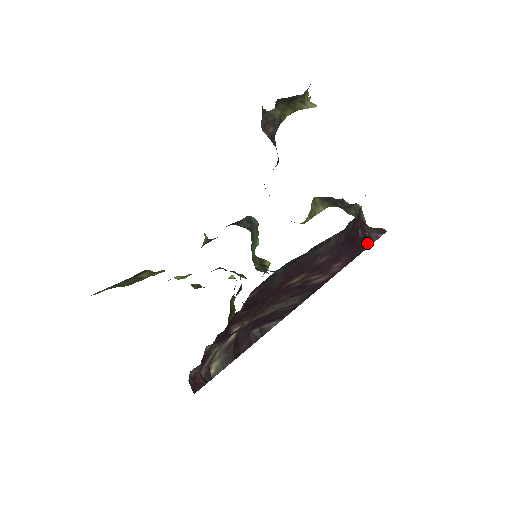
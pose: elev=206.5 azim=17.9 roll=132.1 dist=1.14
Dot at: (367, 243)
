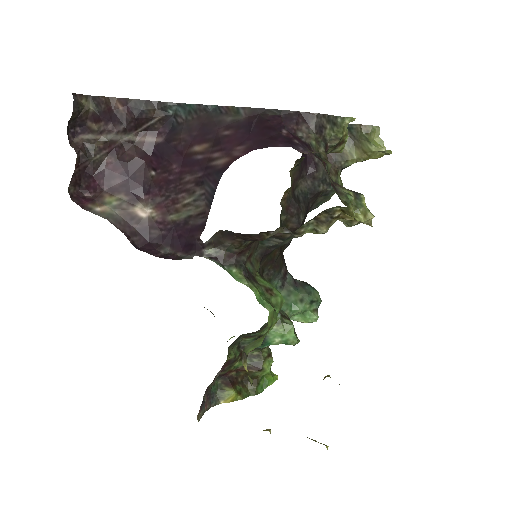
Dot at: (286, 143)
